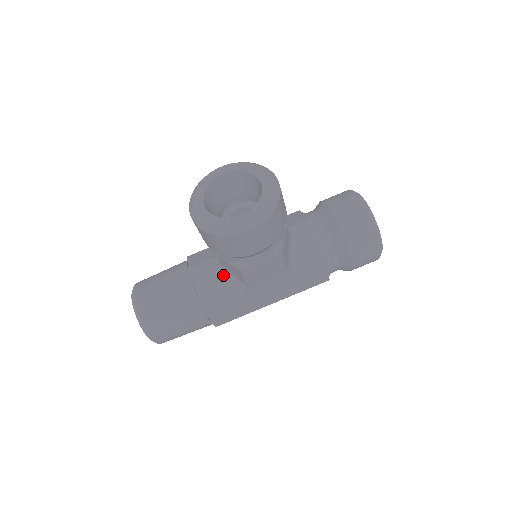
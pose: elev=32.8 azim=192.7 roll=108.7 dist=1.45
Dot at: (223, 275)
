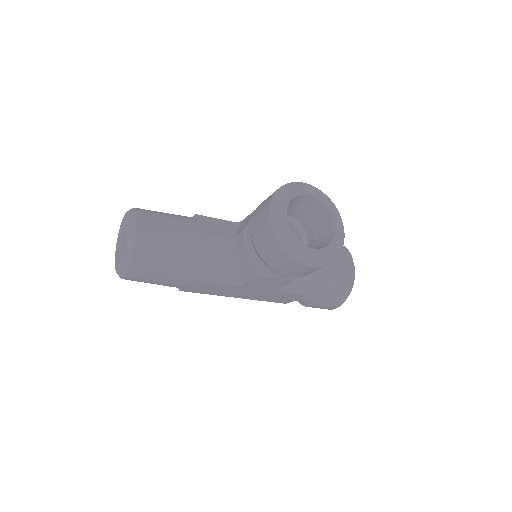
Dot at: (228, 260)
